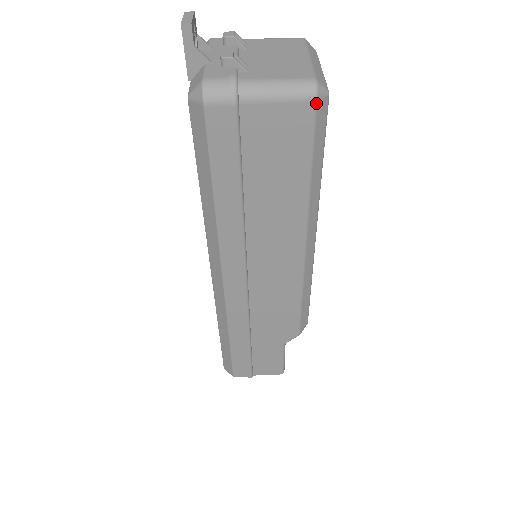
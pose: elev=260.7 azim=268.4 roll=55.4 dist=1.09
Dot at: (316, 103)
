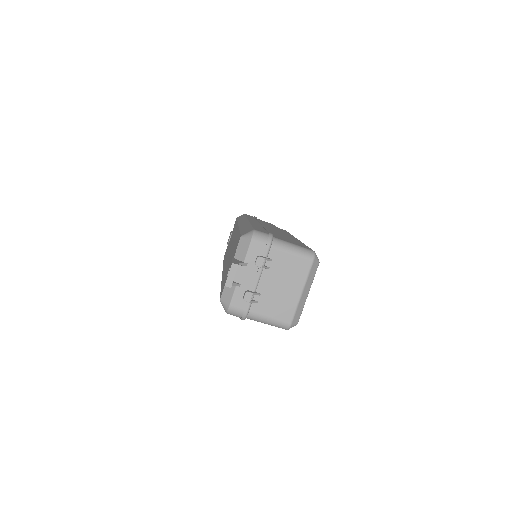
Dot at: (287, 329)
